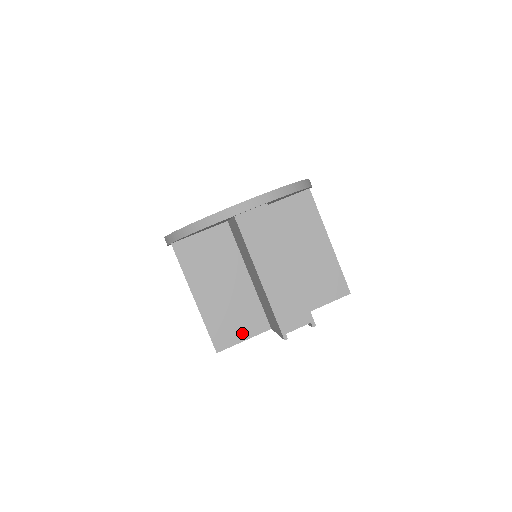
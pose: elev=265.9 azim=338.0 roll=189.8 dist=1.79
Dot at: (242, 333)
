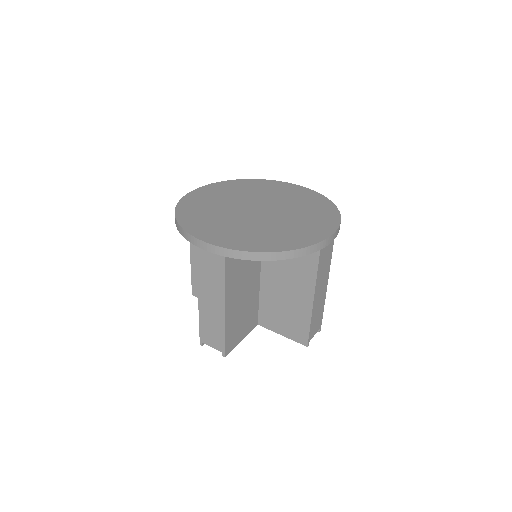
Dot at: (243, 334)
